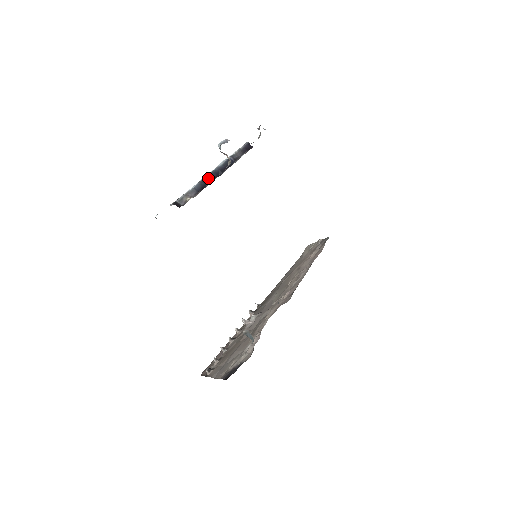
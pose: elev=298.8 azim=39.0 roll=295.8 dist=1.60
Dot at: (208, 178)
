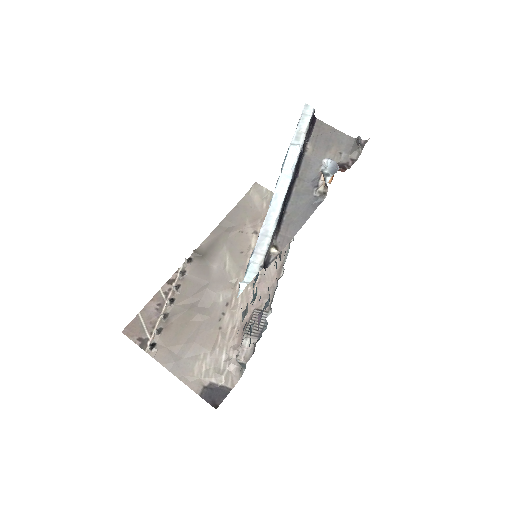
Dot at: (285, 198)
